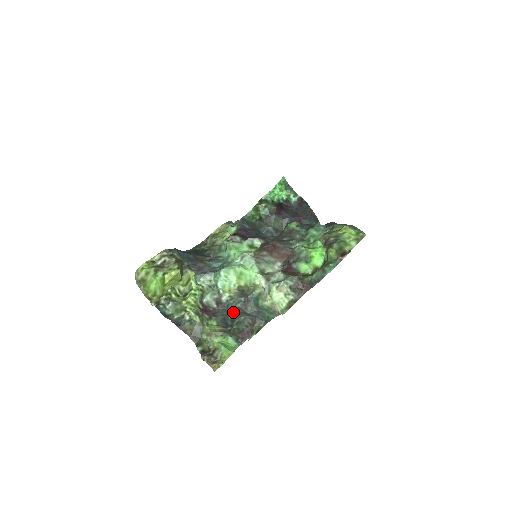
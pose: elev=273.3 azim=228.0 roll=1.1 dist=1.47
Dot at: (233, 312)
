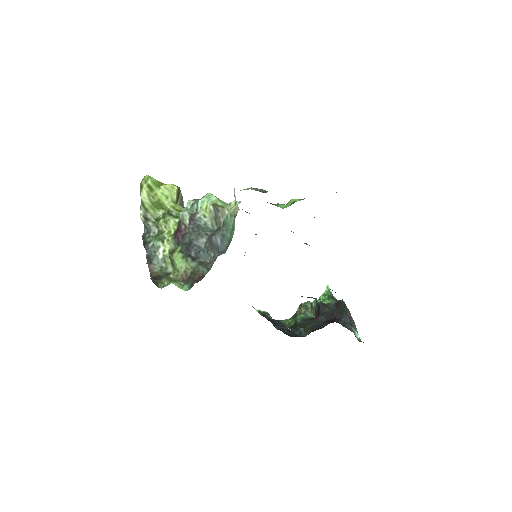
Dot at: (201, 243)
